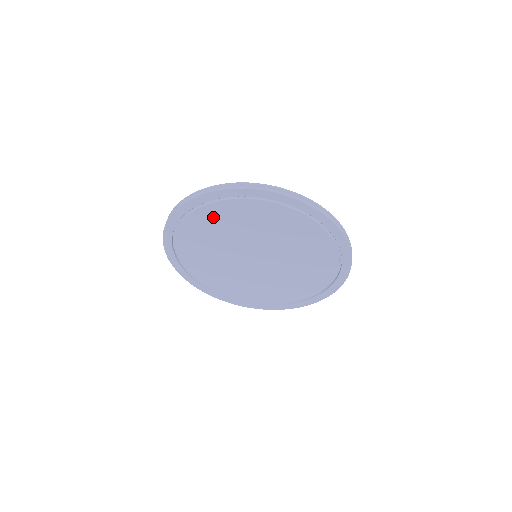
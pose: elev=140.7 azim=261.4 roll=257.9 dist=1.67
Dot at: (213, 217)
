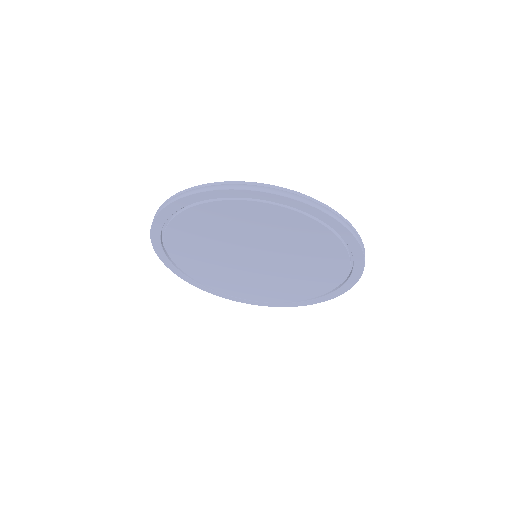
Dot at: (195, 223)
